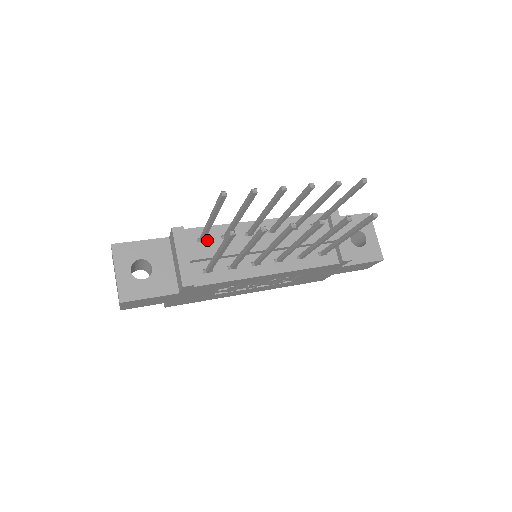
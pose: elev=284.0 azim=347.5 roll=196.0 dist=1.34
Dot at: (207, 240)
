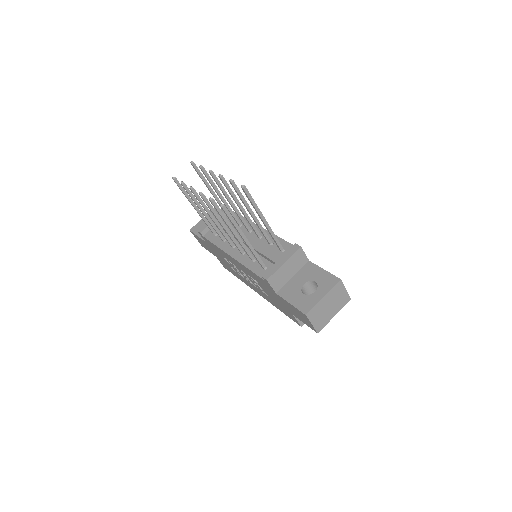
Dot at: occluded
